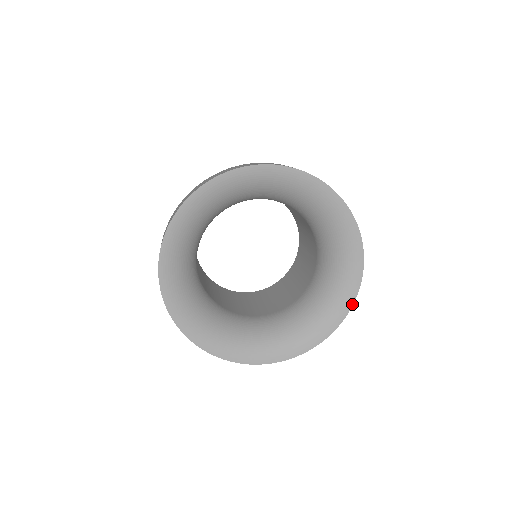
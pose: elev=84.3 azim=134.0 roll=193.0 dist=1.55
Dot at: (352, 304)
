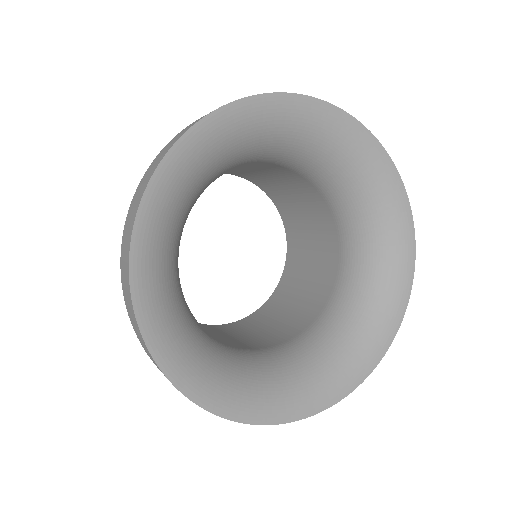
Dot at: (385, 351)
